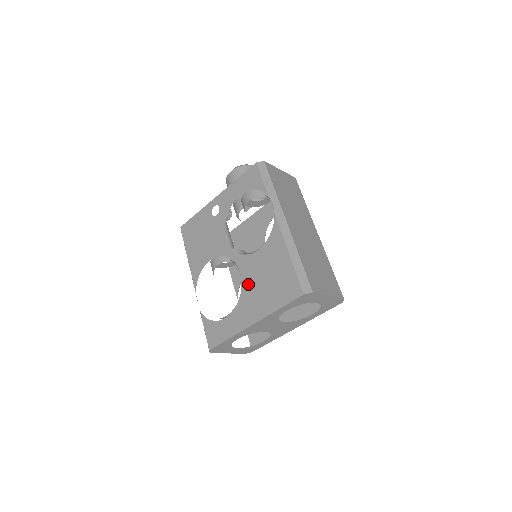
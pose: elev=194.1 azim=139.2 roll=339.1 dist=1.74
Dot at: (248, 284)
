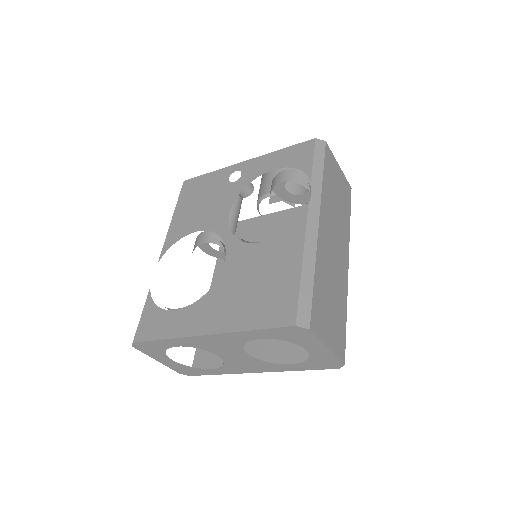
Dot at: (227, 279)
